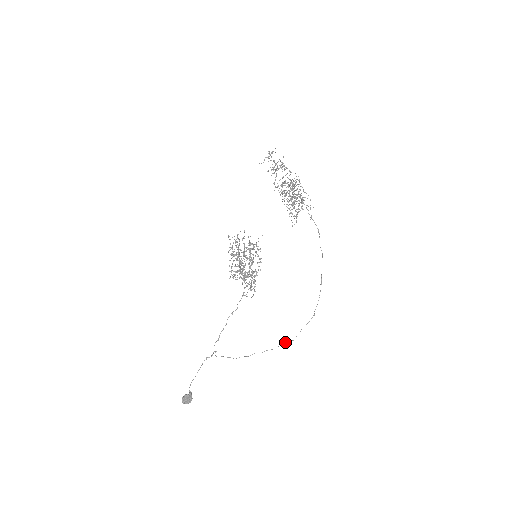
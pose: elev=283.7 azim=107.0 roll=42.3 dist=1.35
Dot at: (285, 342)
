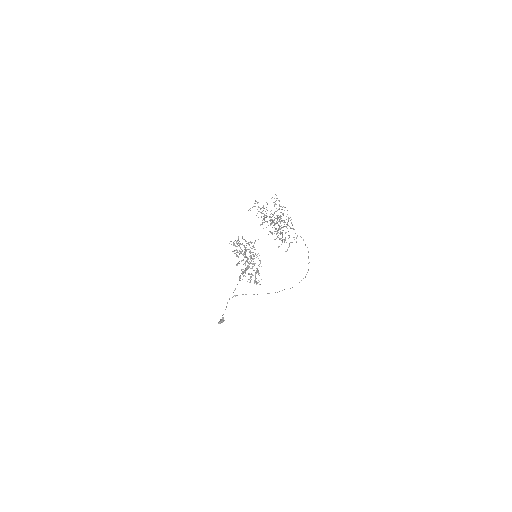
Dot at: occluded
